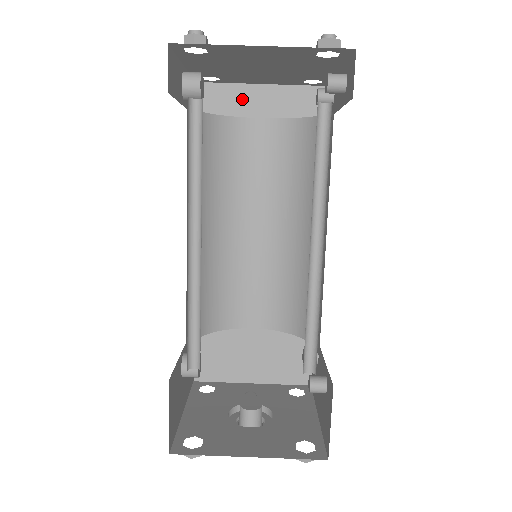
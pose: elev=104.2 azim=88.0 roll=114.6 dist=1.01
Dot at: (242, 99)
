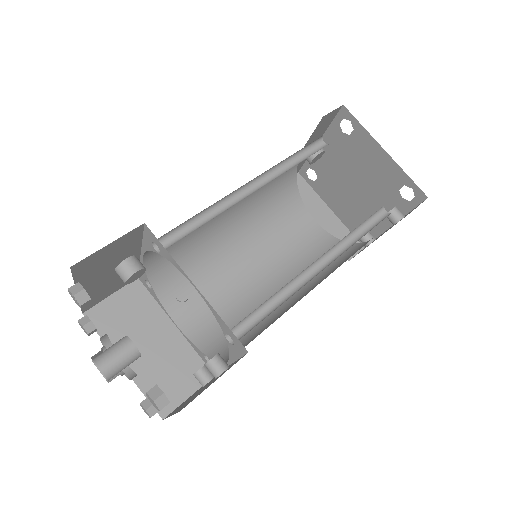
Dot at: (314, 204)
